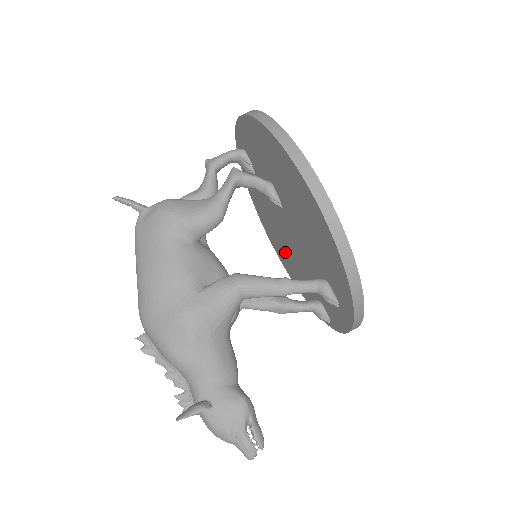
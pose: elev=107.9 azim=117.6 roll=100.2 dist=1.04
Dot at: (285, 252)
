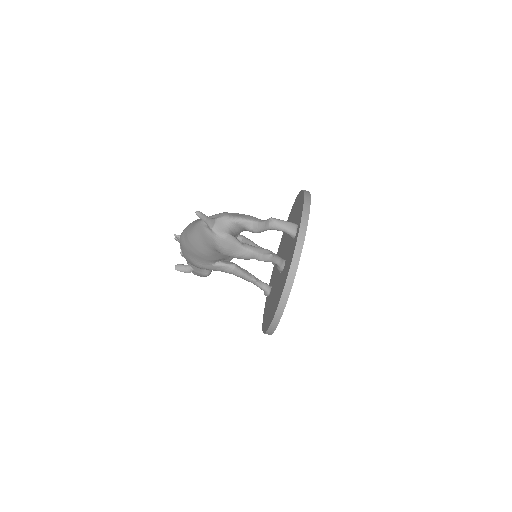
Dot at: occluded
